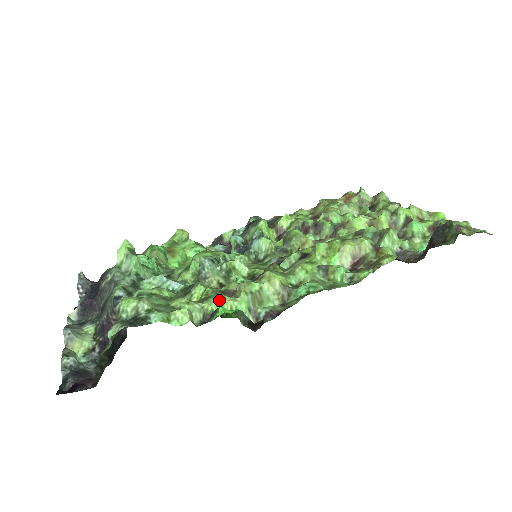
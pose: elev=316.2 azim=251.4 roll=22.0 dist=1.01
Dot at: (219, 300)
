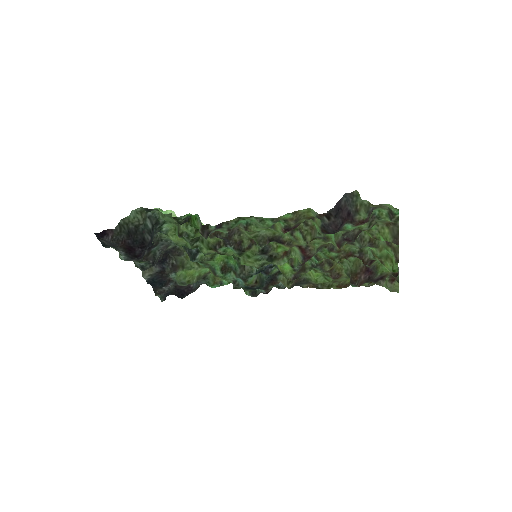
Dot at: occluded
